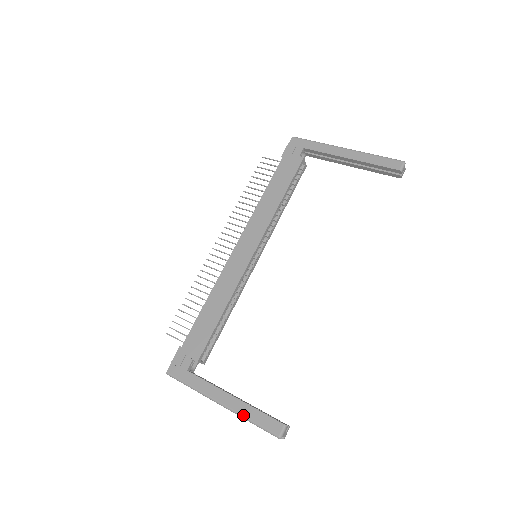
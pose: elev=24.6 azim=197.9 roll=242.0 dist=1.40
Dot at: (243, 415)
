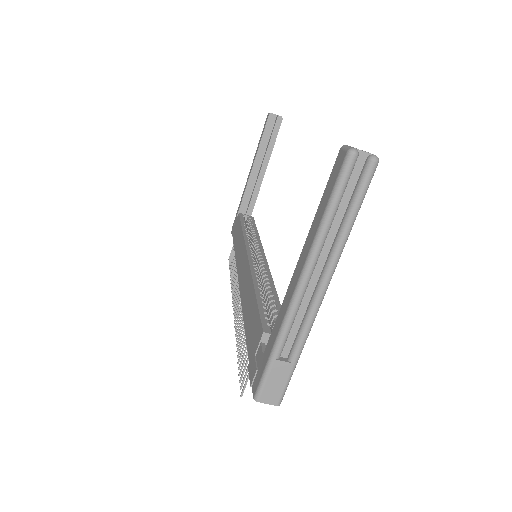
Dot at: (315, 233)
